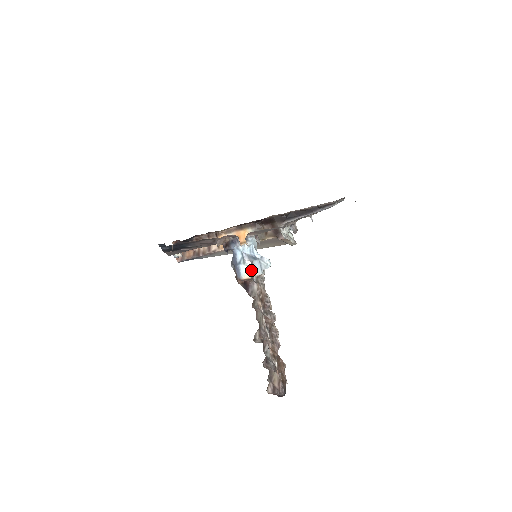
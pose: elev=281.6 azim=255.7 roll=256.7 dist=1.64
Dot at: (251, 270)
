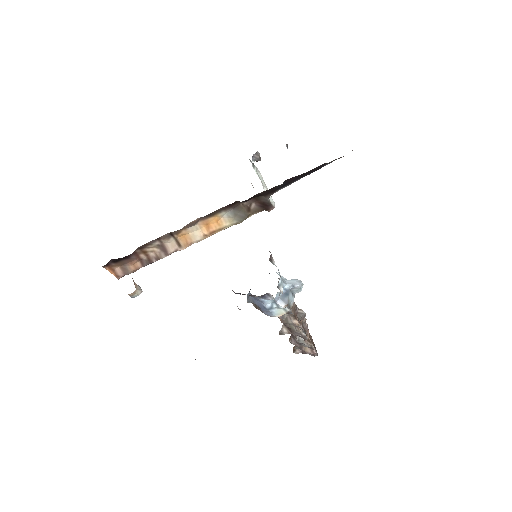
Dot at: (288, 309)
